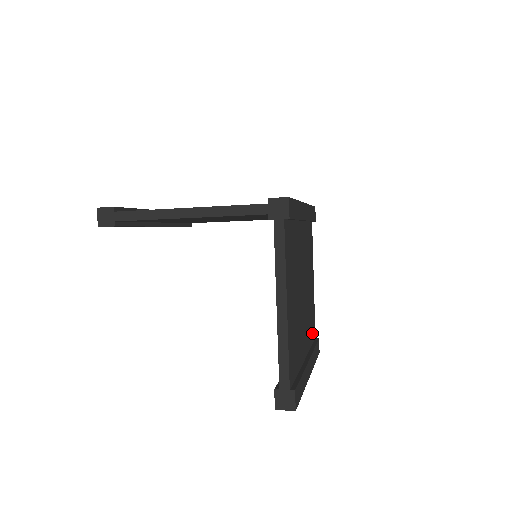
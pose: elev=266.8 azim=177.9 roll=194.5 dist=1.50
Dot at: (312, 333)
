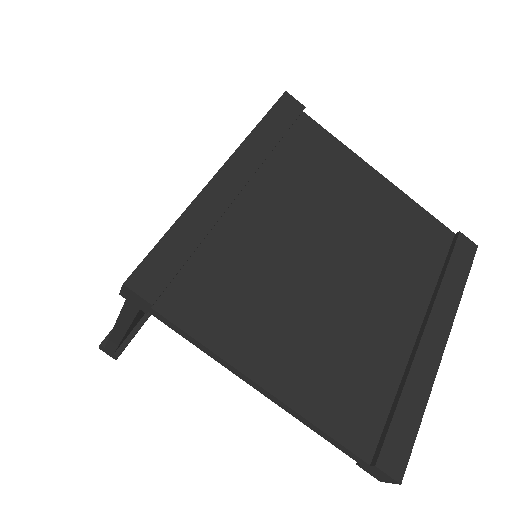
Dot at: (431, 249)
